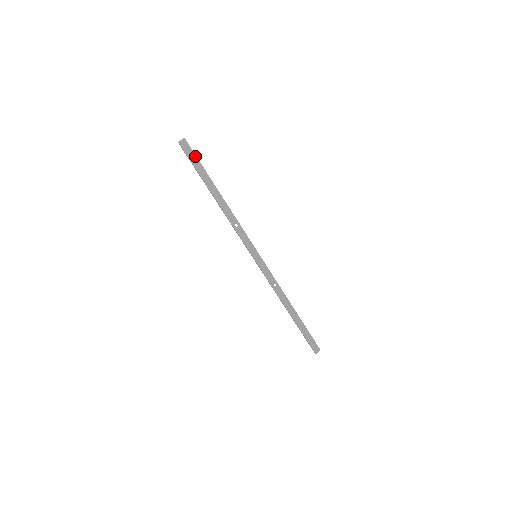
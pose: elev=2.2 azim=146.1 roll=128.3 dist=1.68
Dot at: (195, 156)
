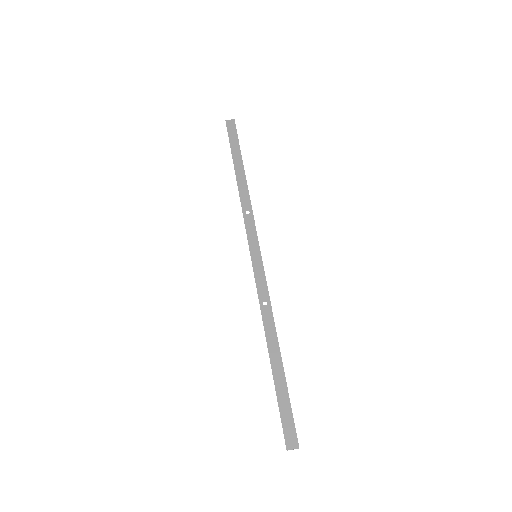
Dot at: (237, 136)
